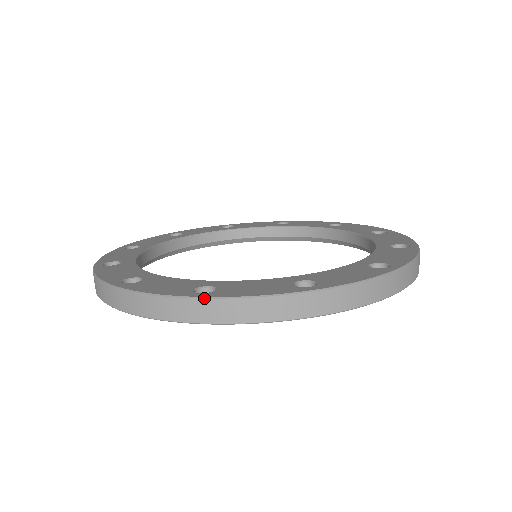
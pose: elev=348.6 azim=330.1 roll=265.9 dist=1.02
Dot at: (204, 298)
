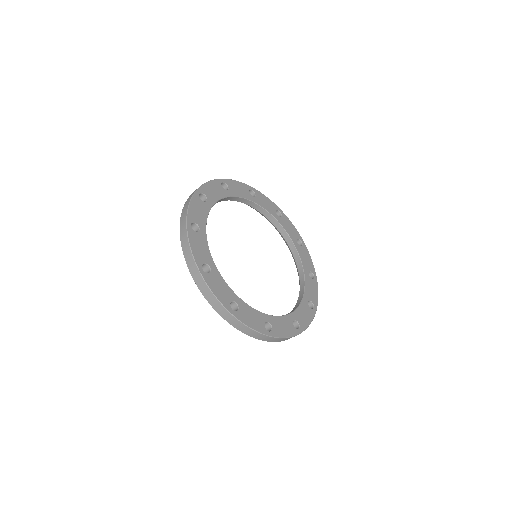
Dot at: (234, 316)
